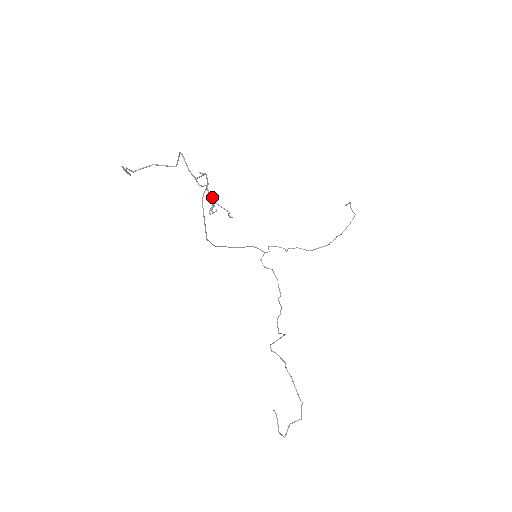
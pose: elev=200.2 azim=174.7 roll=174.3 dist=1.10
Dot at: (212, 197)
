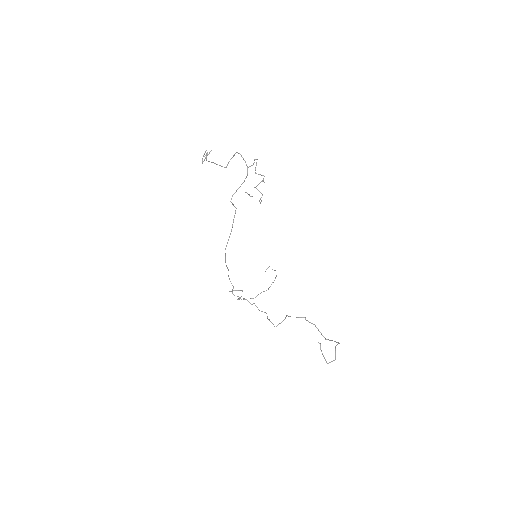
Dot at: (262, 175)
